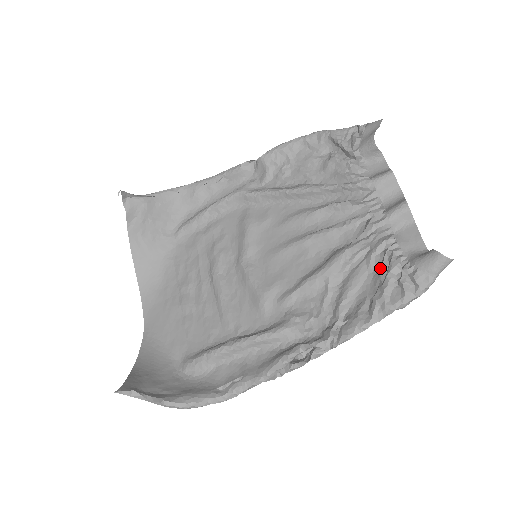
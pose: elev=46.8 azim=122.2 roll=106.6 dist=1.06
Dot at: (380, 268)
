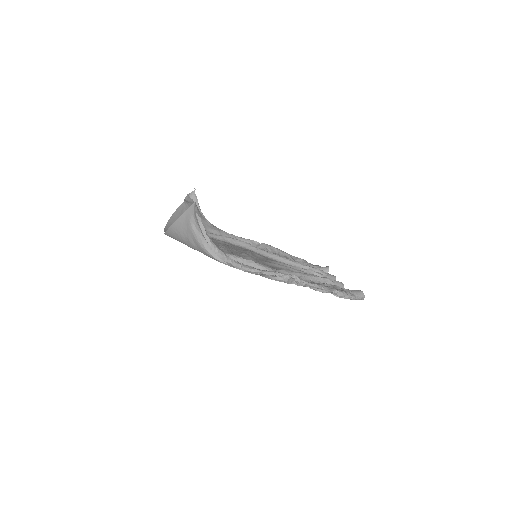
Dot at: occluded
